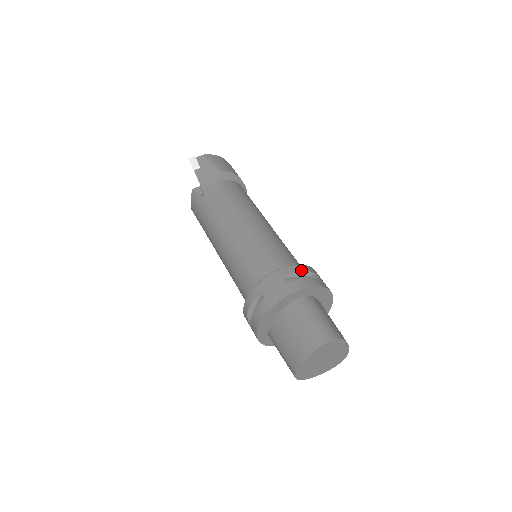
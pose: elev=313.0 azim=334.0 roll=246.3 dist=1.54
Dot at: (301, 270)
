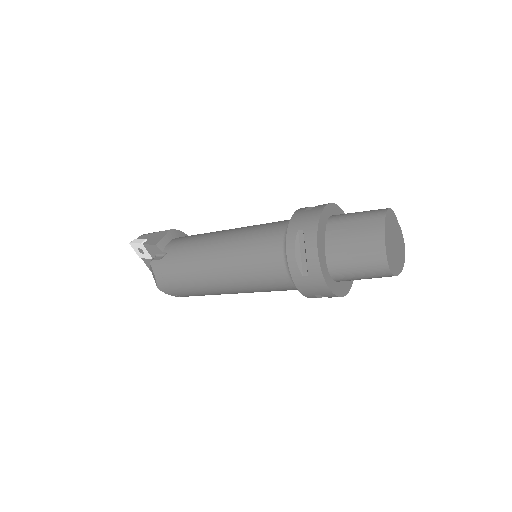
Dot at: (311, 207)
